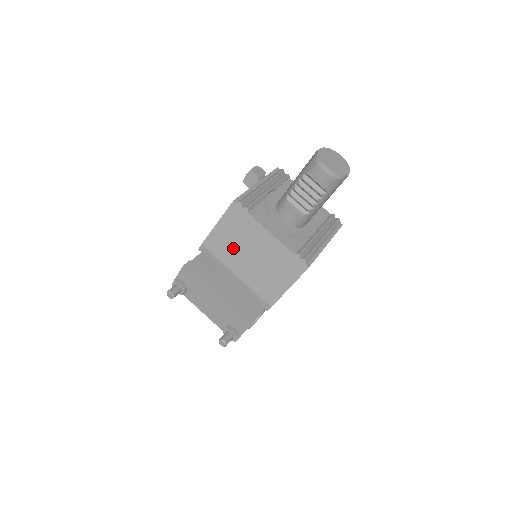
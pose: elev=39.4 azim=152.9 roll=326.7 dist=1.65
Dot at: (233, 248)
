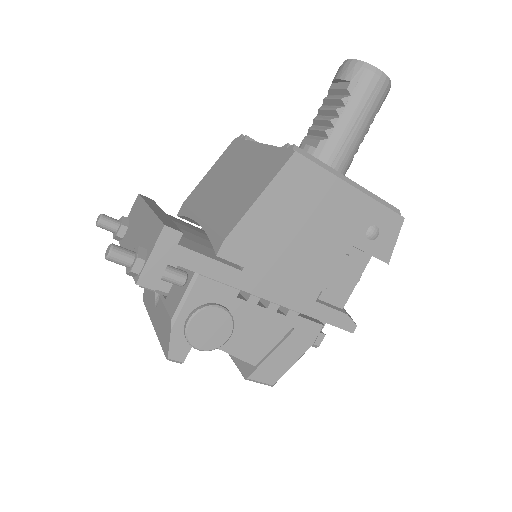
Dot at: (212, 187)
